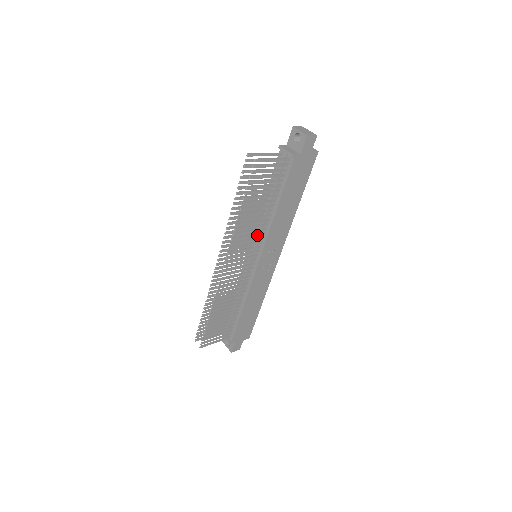
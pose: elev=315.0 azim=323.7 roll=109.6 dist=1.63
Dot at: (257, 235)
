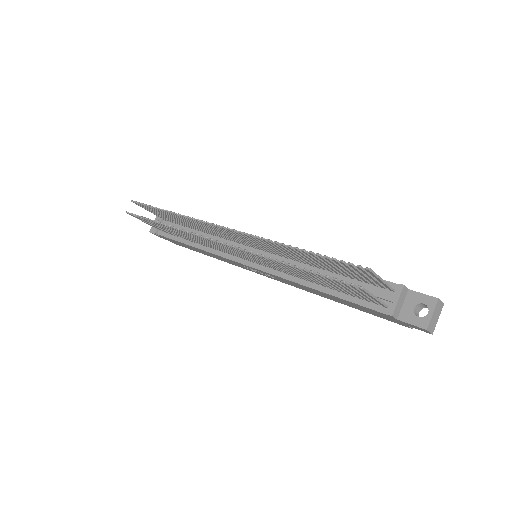
Dot at: (275, 267)
